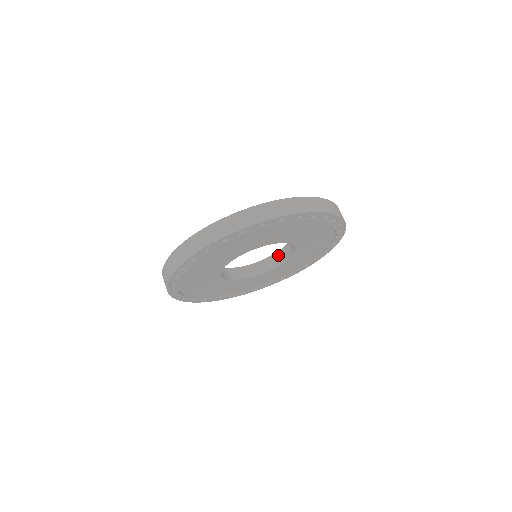
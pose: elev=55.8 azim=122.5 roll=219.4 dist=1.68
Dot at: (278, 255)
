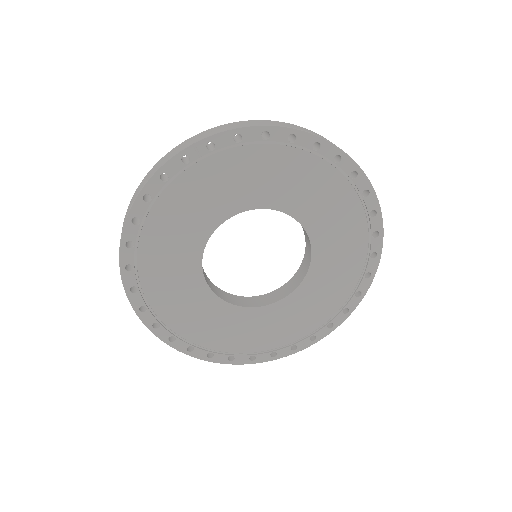
Dot at: (288, 284)
